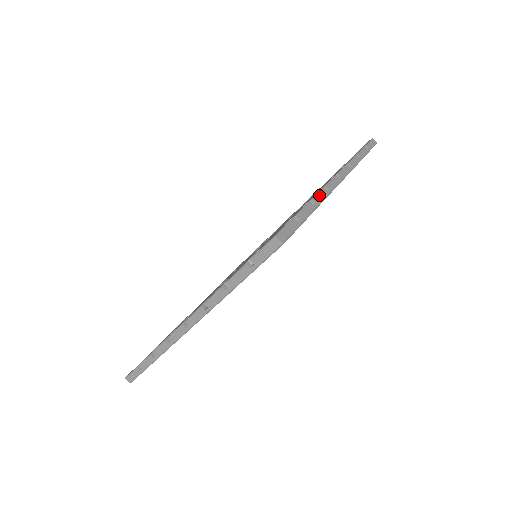
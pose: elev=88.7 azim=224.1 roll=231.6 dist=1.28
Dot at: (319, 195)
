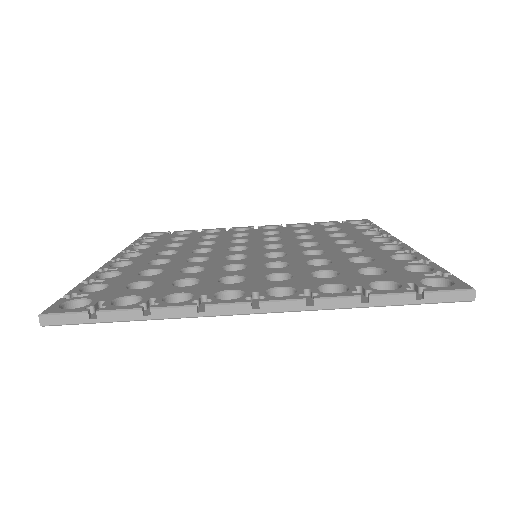
Dot at: occluded
